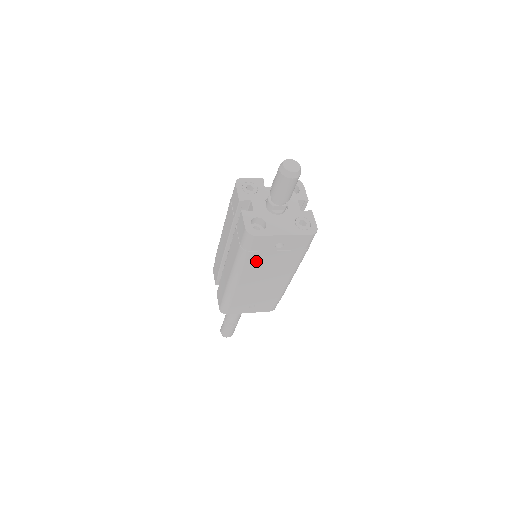
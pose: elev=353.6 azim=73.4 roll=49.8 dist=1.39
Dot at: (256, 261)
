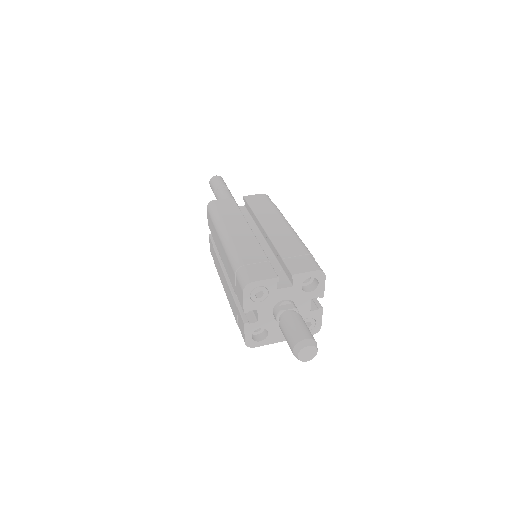
Dot at: occluded
